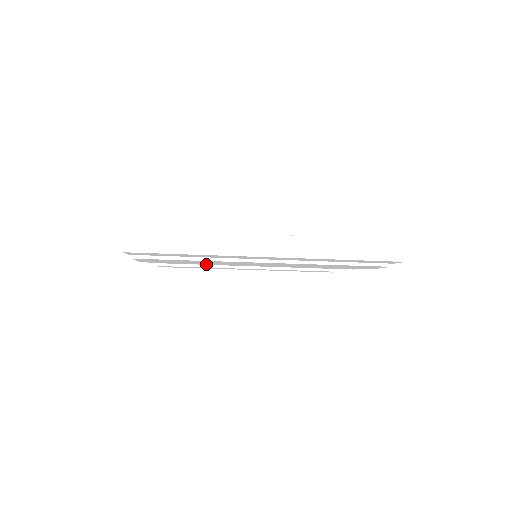
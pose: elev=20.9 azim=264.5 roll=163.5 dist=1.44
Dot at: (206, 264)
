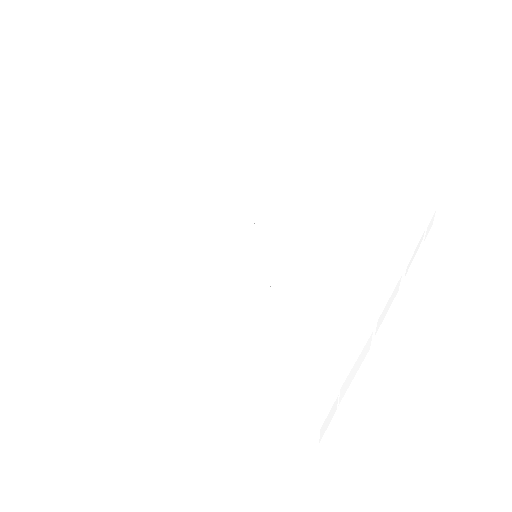
Dot at: occluded
